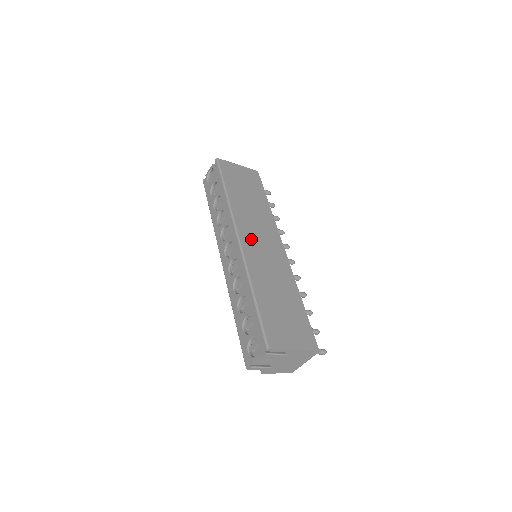
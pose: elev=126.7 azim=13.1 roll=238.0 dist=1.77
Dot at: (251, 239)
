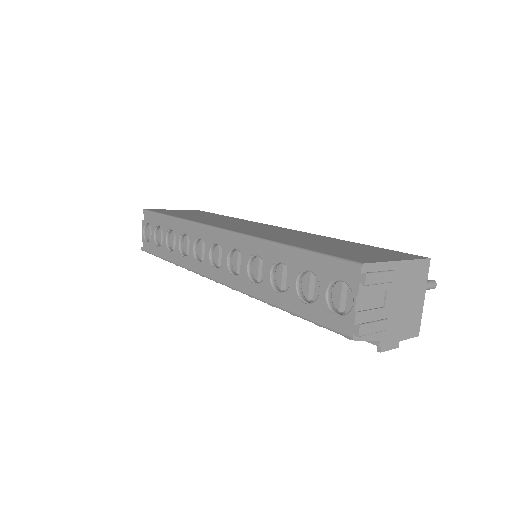
Dot at: (236, 227)
